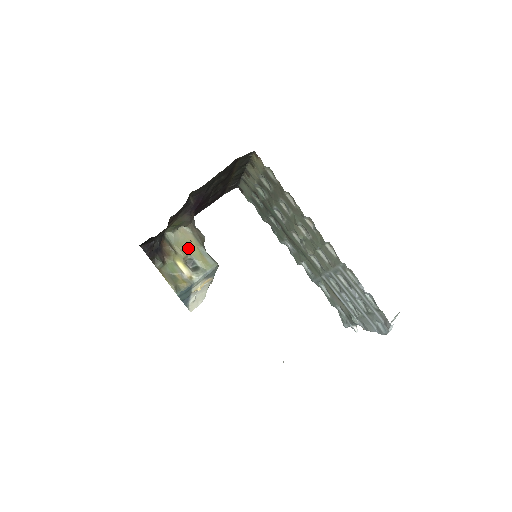
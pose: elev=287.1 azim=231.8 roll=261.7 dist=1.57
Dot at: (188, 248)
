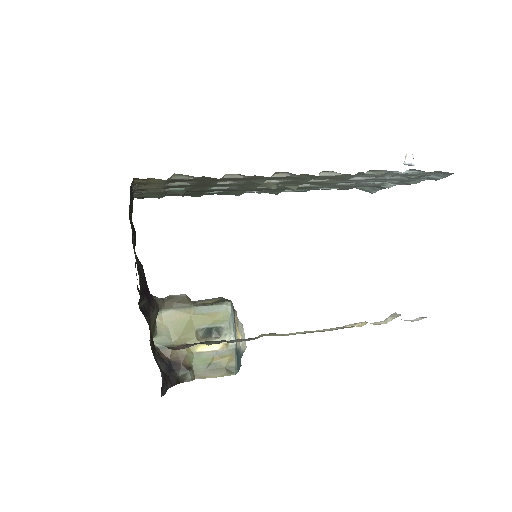
Dot at: (188, 326)
